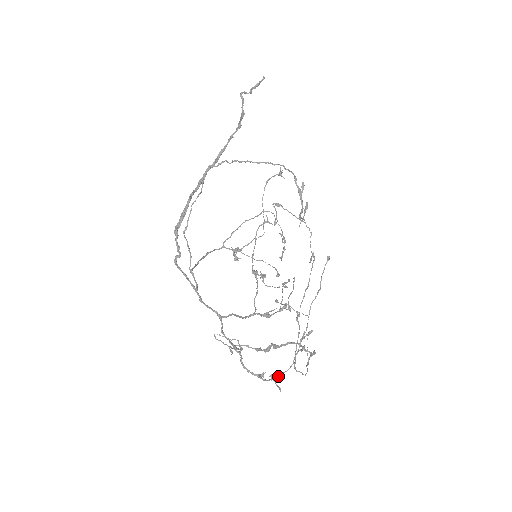
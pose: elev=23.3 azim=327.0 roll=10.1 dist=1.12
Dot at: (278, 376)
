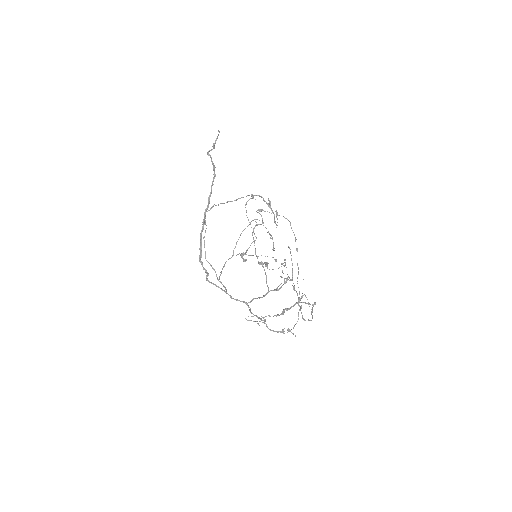
Dot at: occluded
